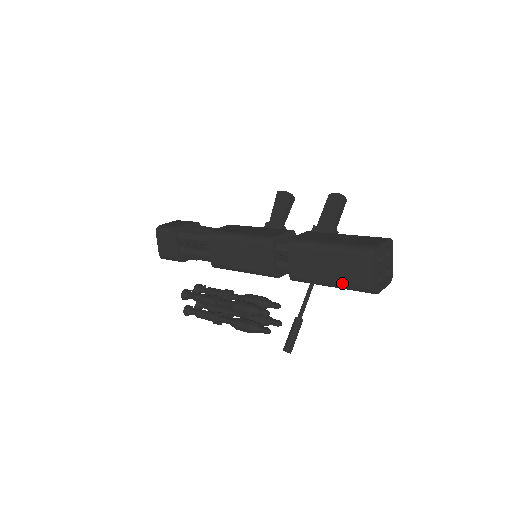
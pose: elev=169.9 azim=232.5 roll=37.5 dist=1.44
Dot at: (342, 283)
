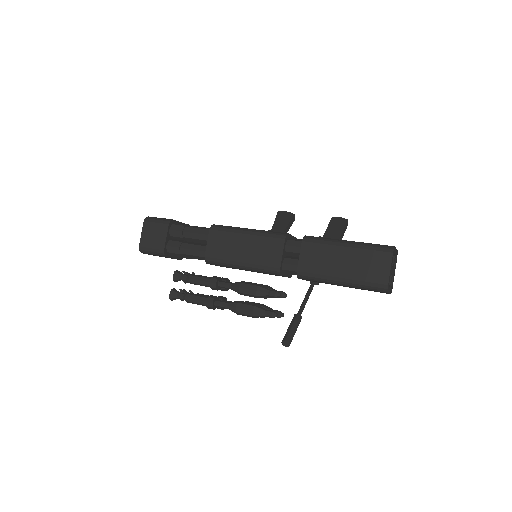
Dot at: (355, 278)
